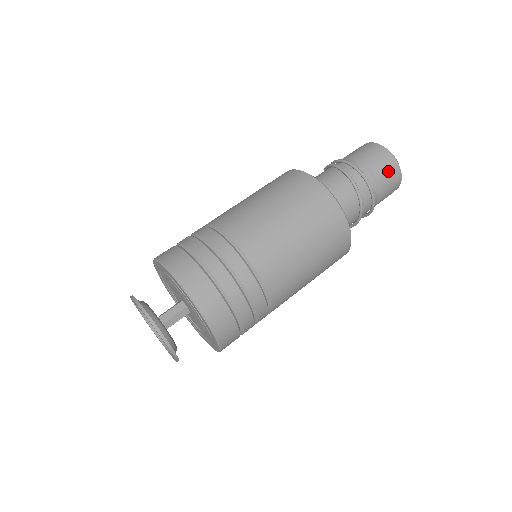
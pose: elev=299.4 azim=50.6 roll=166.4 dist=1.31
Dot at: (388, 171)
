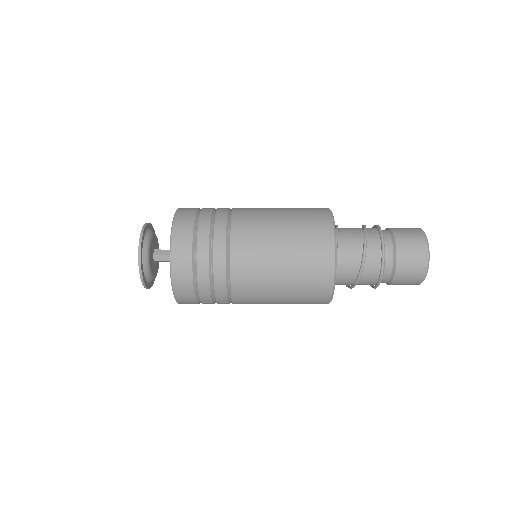
Dot at: (408, 232)
